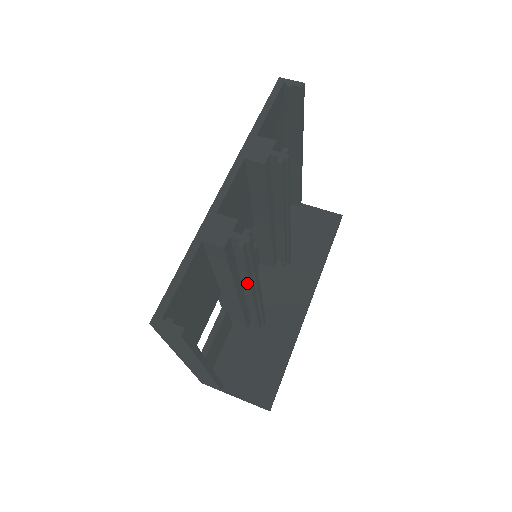
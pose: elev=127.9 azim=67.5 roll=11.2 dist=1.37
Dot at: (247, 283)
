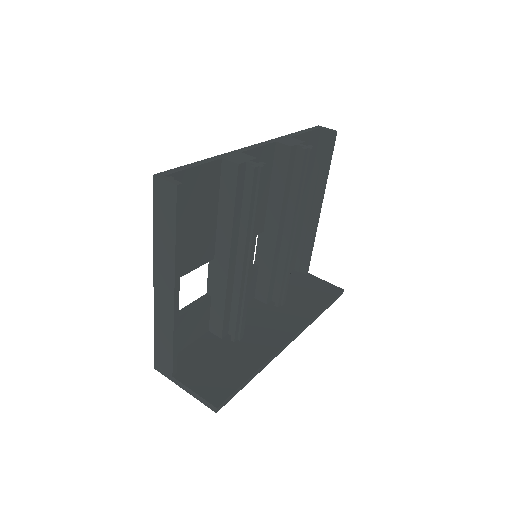
Dot at: (244, 236)
